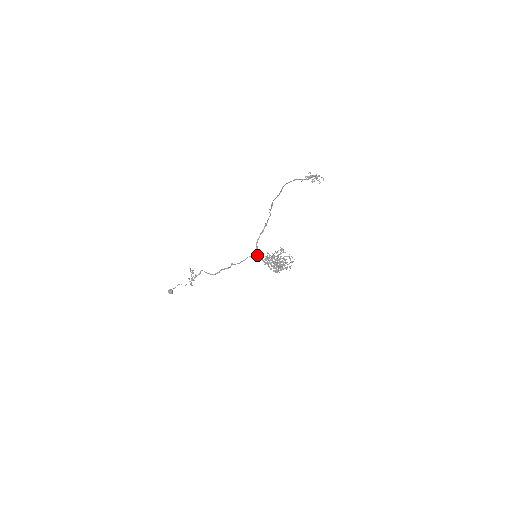
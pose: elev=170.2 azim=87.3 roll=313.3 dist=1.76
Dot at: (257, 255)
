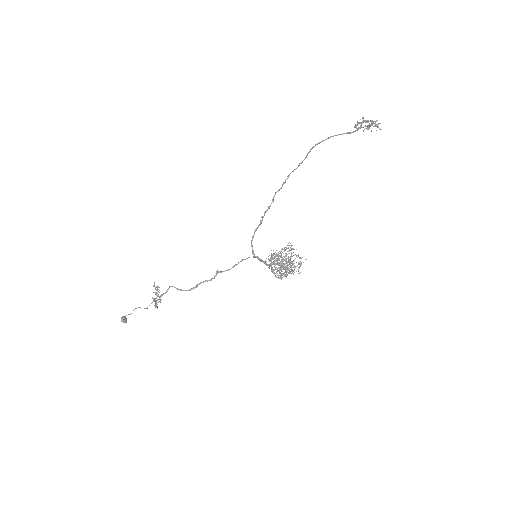
Dot at: (254, 257)
